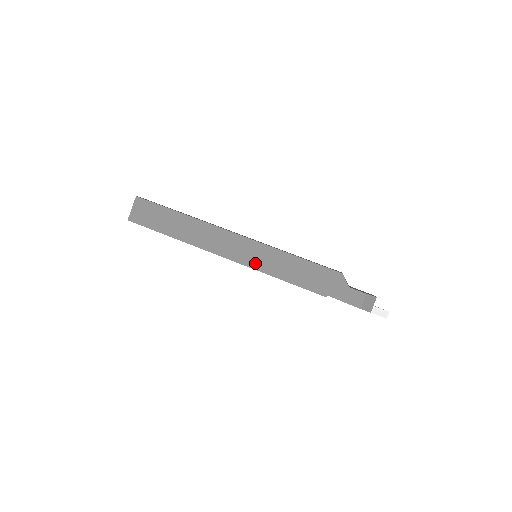
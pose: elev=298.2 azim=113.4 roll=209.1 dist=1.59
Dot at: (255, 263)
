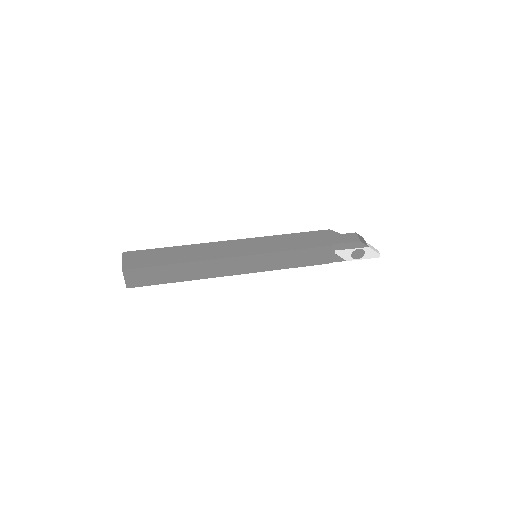
Dot at: (261, 250)
